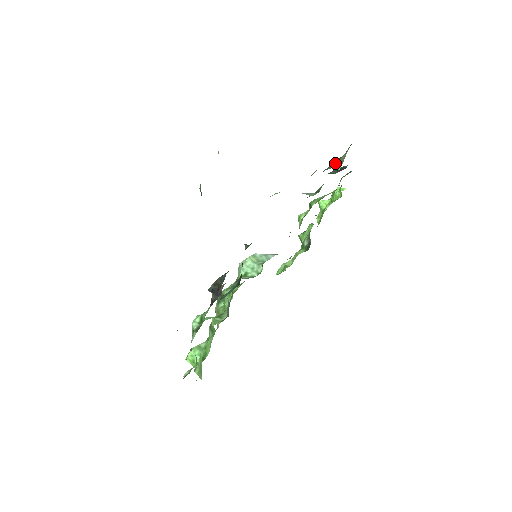
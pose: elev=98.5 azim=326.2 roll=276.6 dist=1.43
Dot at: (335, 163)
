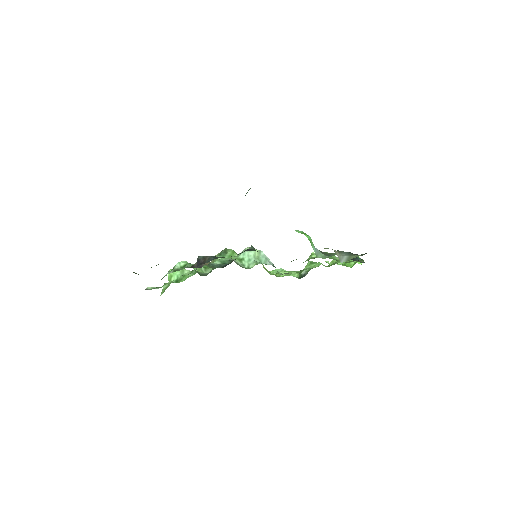
Dot at: (346, 254)
